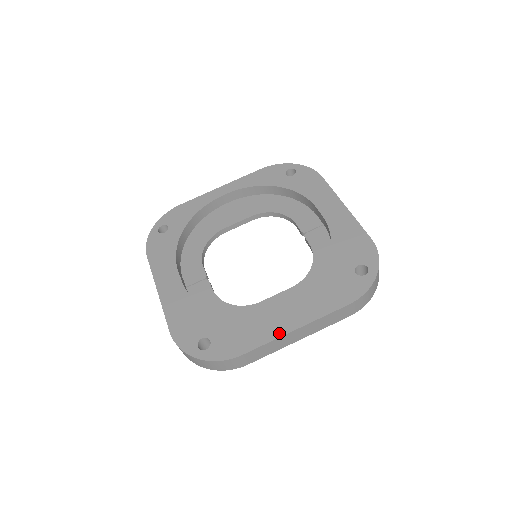
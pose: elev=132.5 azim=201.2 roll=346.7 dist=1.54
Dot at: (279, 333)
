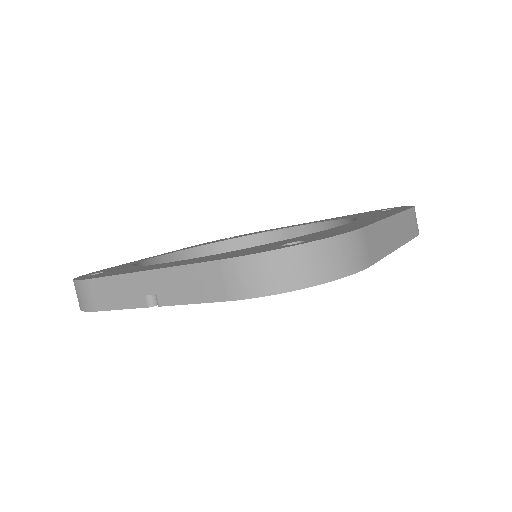
Dot at: (378, 219)
